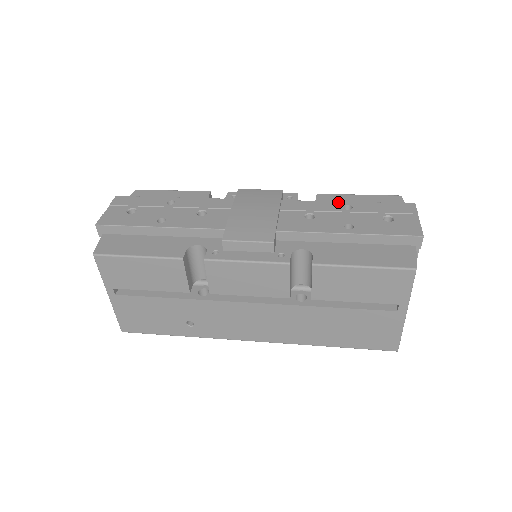
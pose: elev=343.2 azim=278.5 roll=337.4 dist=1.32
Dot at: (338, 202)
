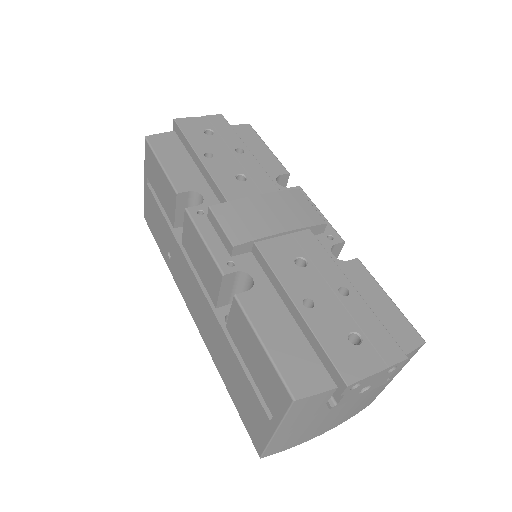
Dot at: (346, 278)
